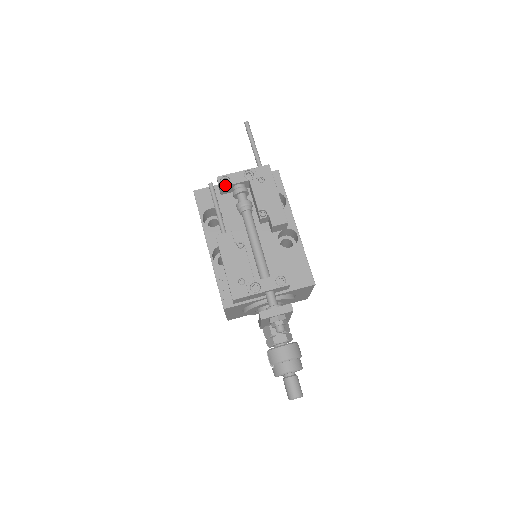
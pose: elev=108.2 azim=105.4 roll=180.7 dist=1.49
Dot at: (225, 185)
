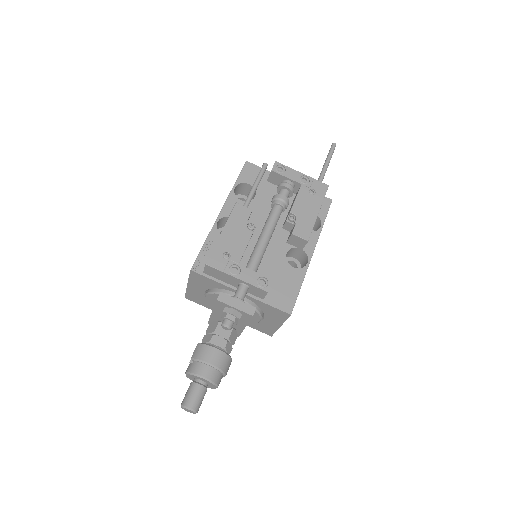
Dot at: (278, 172)
